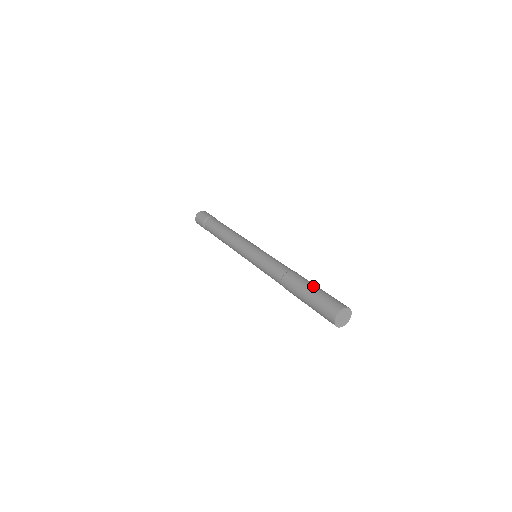
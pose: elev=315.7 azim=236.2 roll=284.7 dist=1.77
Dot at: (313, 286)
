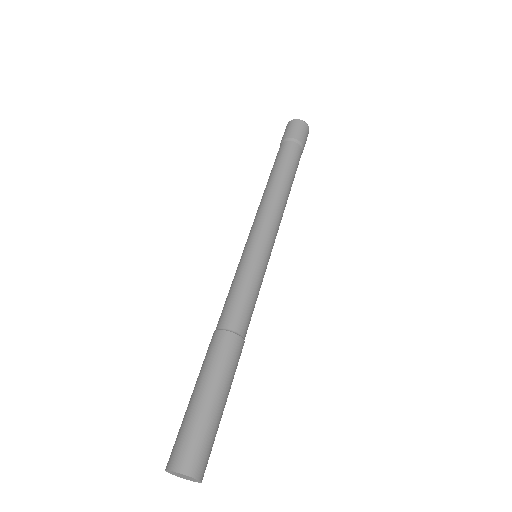
Dot at: (209, 390)
